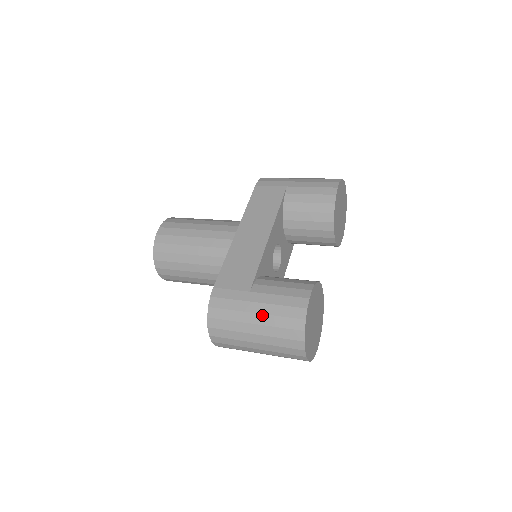
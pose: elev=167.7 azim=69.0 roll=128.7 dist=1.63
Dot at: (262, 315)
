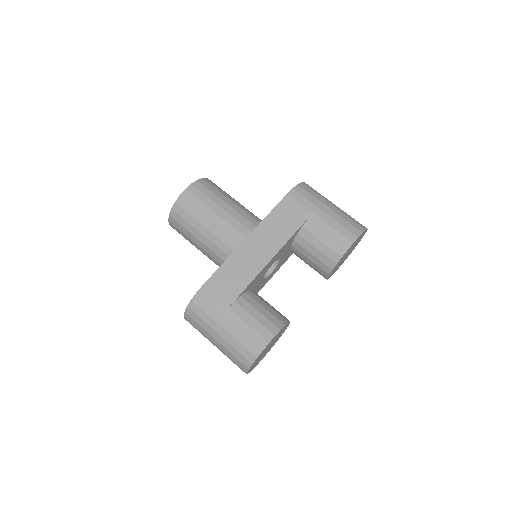
Dot at: (228, 333)
